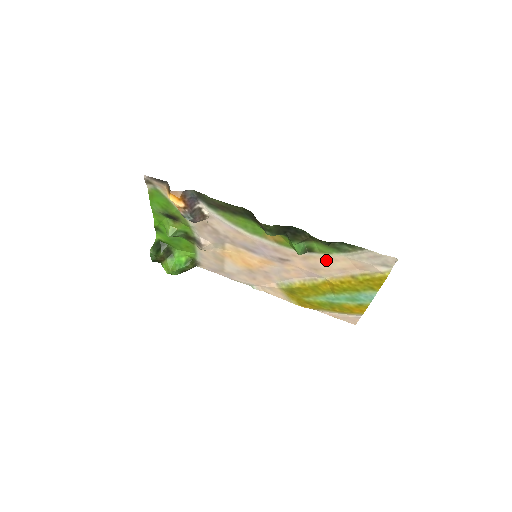
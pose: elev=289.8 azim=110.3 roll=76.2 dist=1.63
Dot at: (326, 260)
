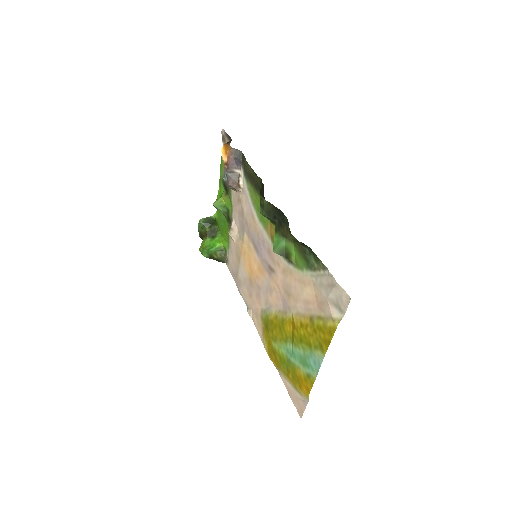
Dot at: (298, 280)
